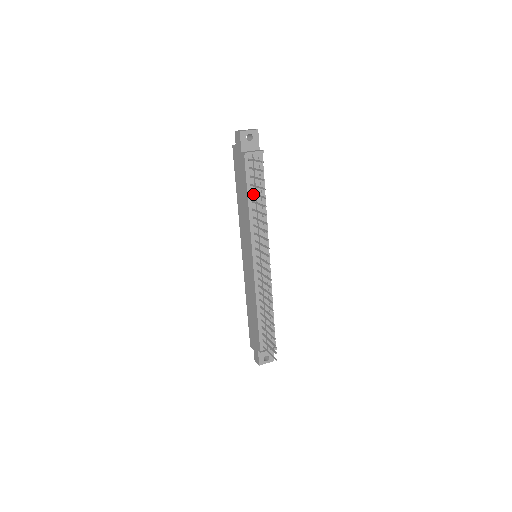
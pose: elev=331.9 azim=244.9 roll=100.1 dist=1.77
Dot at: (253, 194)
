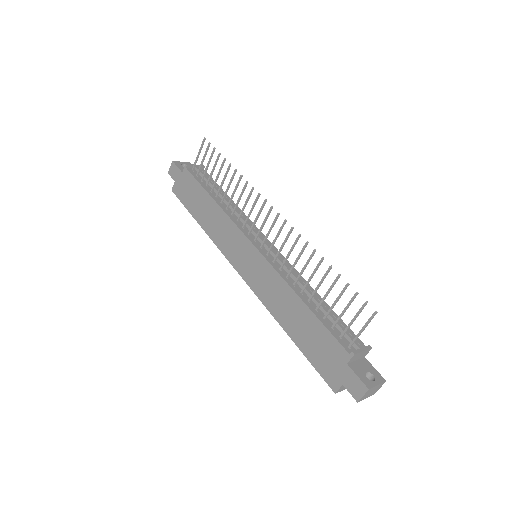
Dot at: (213, 186)
